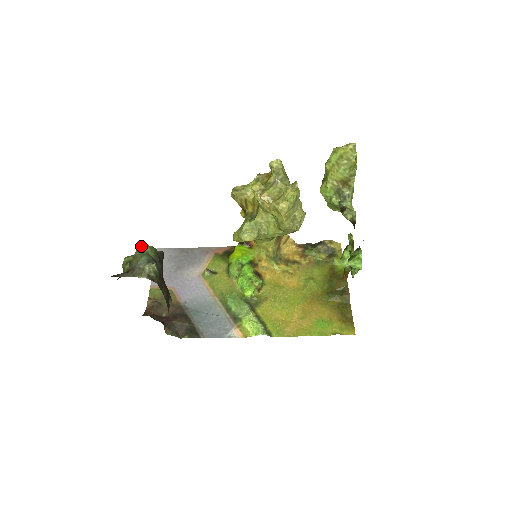
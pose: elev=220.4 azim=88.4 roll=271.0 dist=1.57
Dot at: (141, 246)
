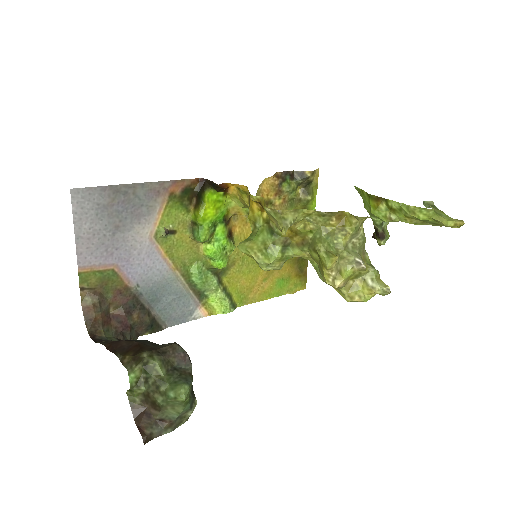
Dot at: (186, 400)
